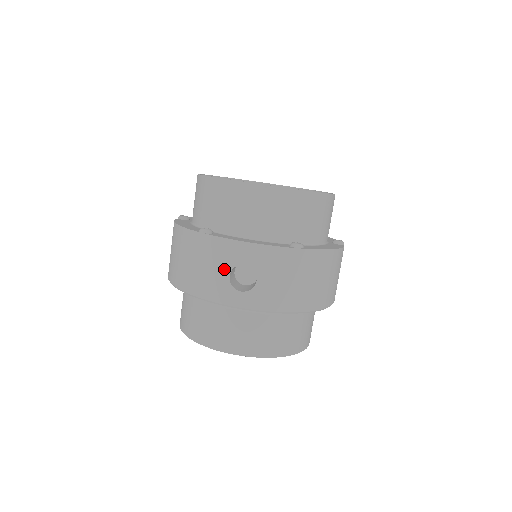
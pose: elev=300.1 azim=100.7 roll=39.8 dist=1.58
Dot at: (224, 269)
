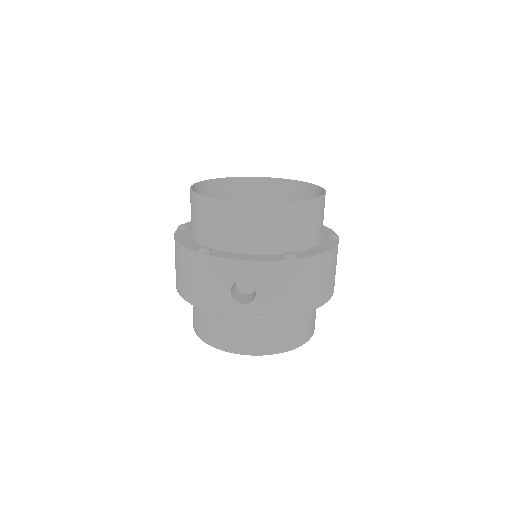
Dot at: (225, 285)
